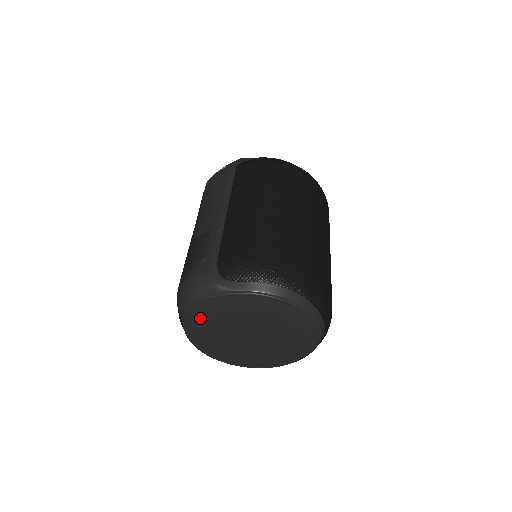
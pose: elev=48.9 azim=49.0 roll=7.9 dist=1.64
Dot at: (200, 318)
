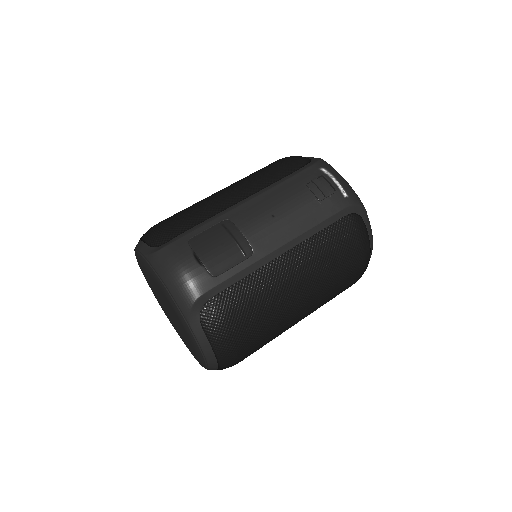
Dot at: (156, 280)
